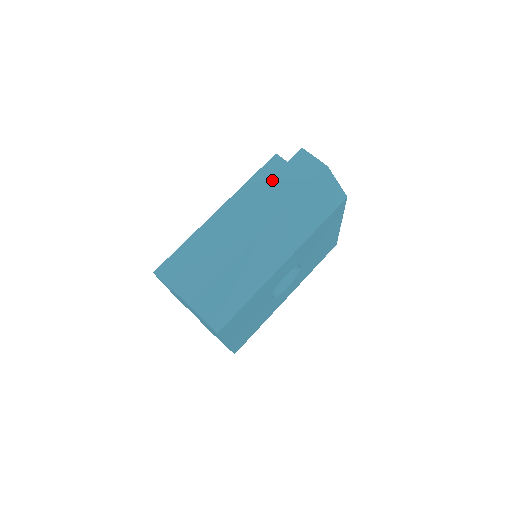
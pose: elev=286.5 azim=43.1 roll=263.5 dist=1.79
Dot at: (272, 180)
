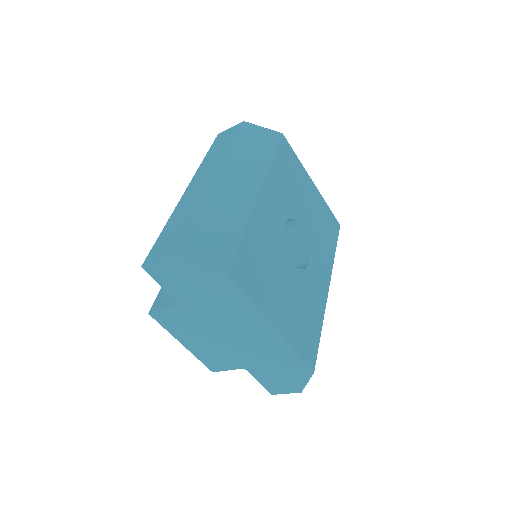
Dot at: (205, 159)
